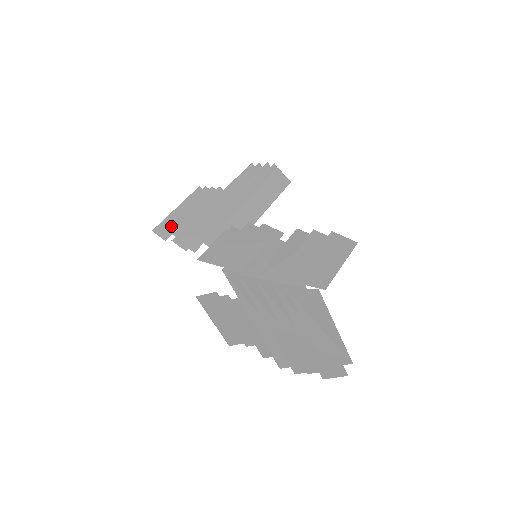
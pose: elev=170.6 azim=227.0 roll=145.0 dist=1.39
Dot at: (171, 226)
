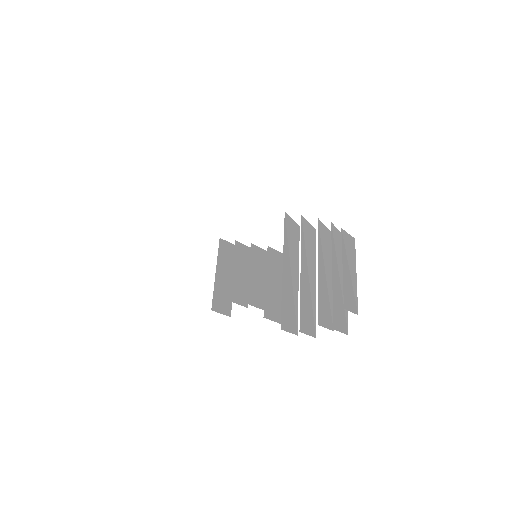
Dot at: occluded
